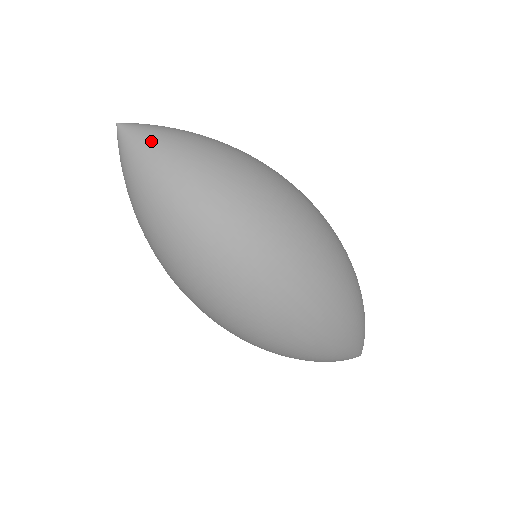
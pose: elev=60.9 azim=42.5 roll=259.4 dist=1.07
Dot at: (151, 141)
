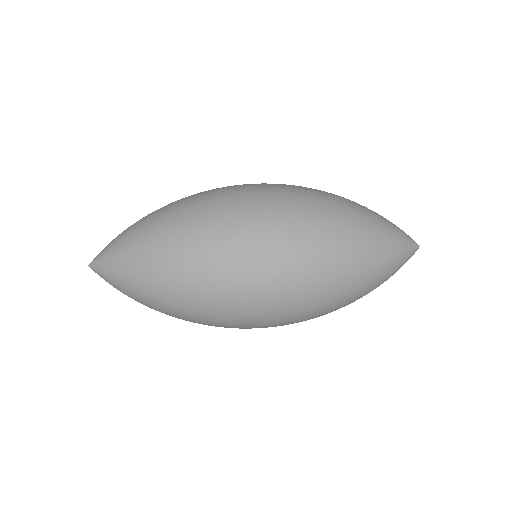
Dot at: occluded
